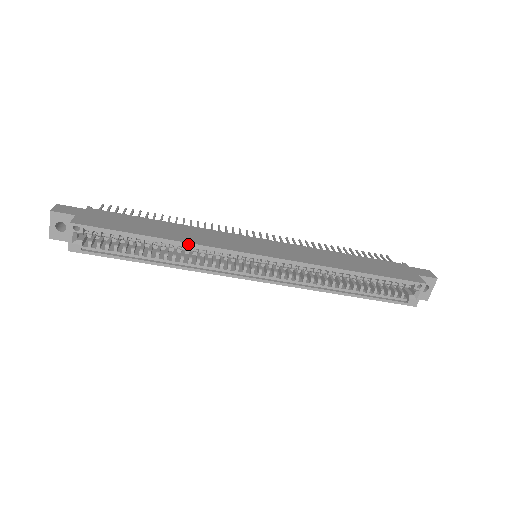
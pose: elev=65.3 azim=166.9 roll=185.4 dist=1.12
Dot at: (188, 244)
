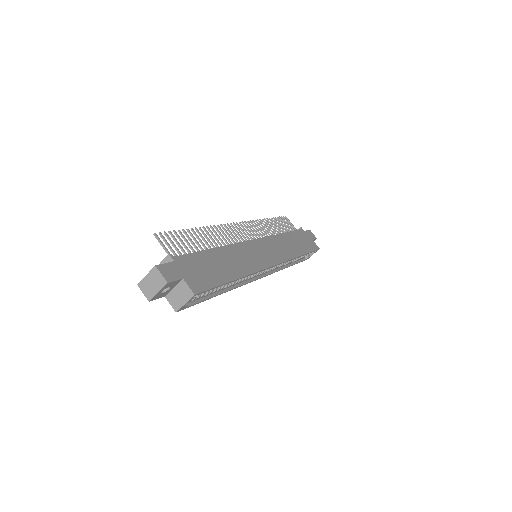
Dot at: occluded
